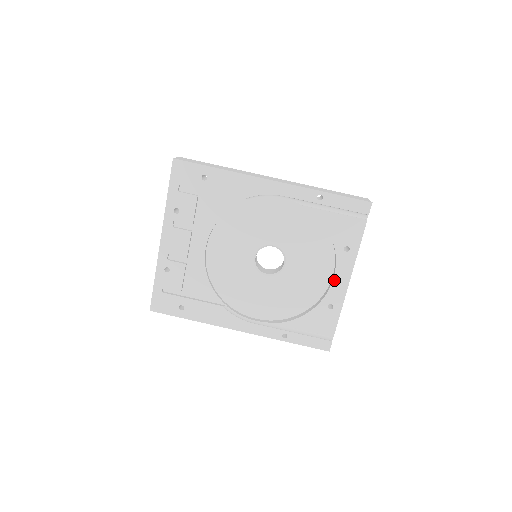
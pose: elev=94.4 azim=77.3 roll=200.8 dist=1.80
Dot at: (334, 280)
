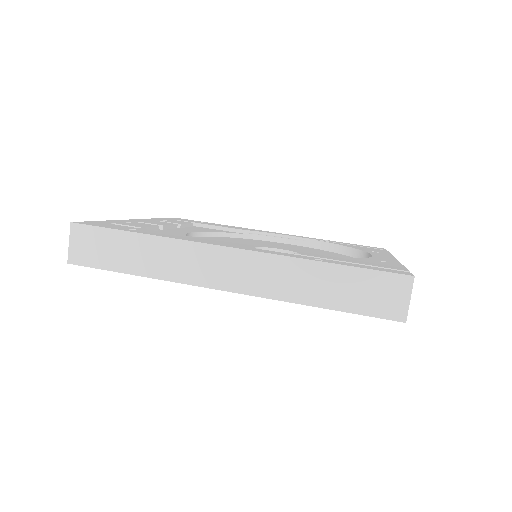
Dot at: (374, 256)
